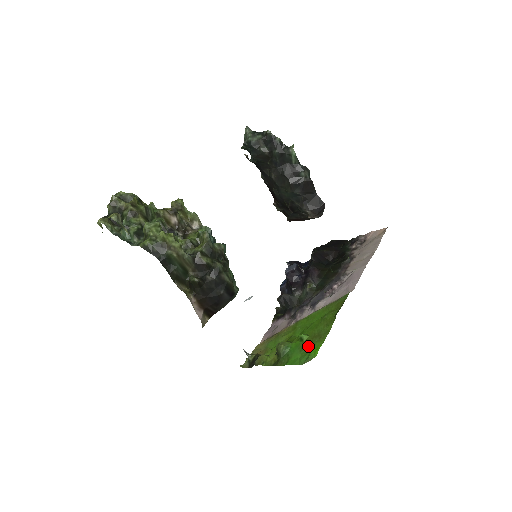
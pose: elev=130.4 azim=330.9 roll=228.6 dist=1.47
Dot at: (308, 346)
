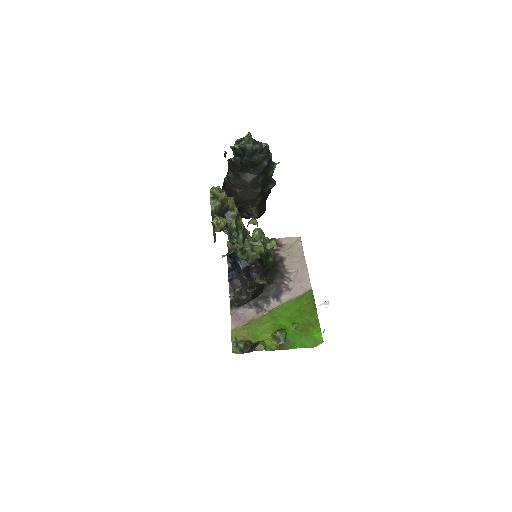
Dot at: (307, 333)
